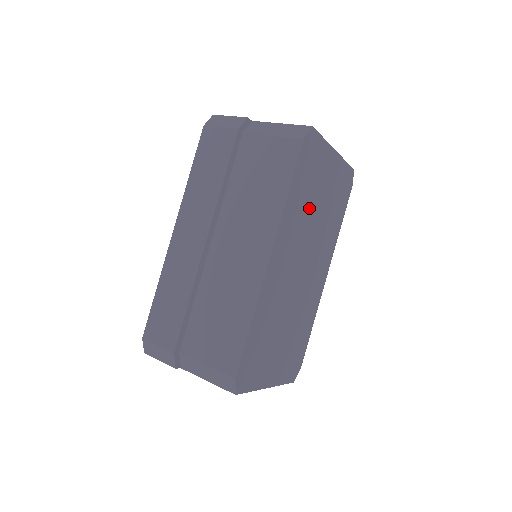
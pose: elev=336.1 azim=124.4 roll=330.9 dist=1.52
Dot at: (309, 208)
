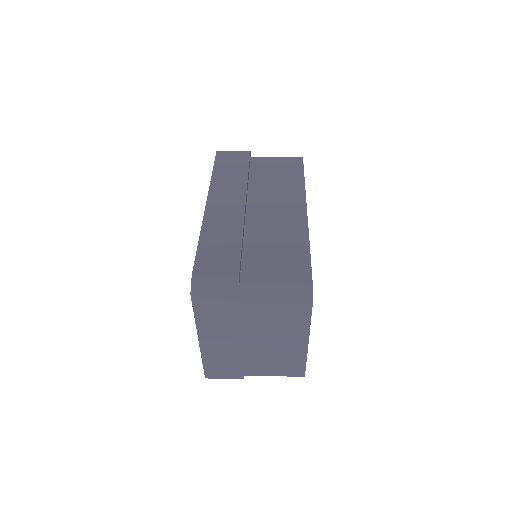
Dot at: occluded
